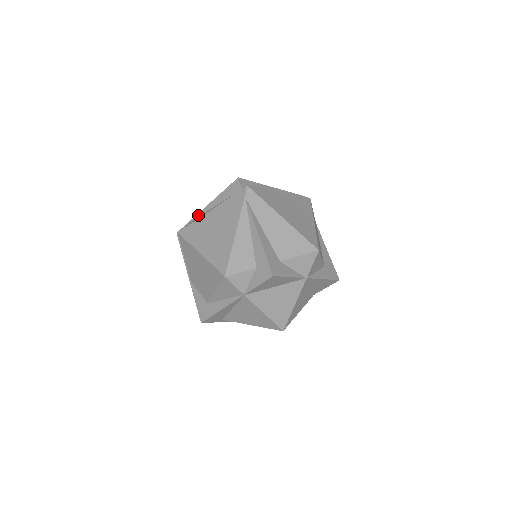
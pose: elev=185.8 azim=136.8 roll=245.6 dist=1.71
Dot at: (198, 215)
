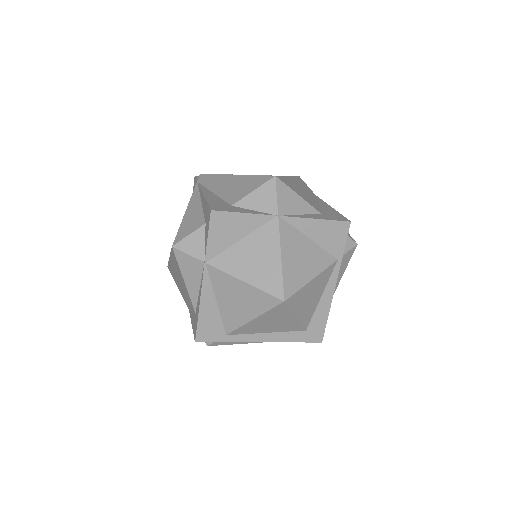
Dot at: occluded
